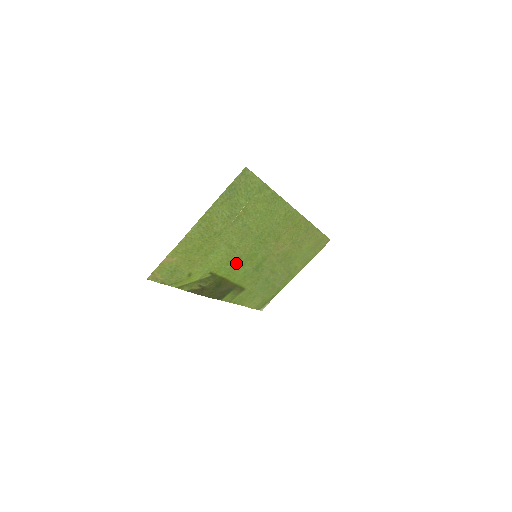
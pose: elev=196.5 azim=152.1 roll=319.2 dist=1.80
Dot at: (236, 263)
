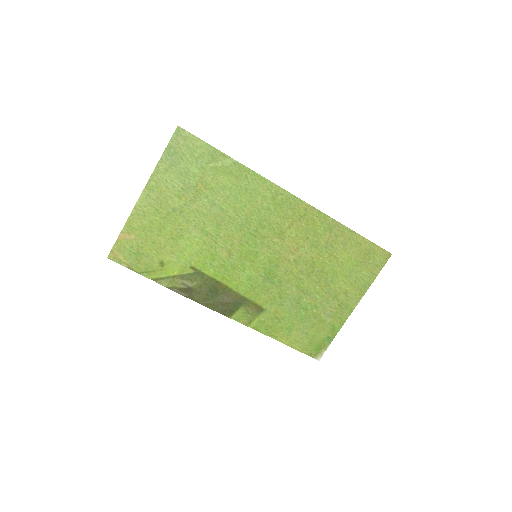
Dot at: (227, 261)
